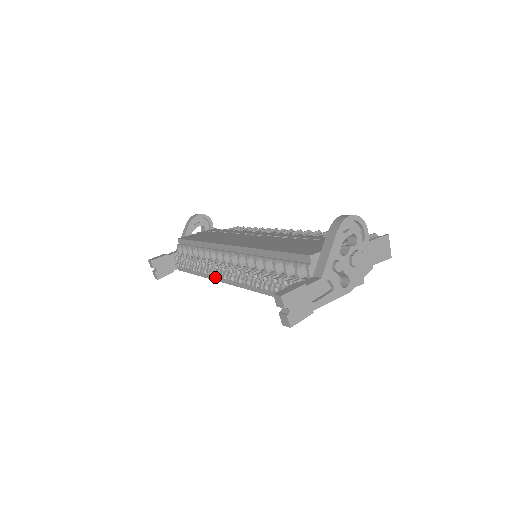
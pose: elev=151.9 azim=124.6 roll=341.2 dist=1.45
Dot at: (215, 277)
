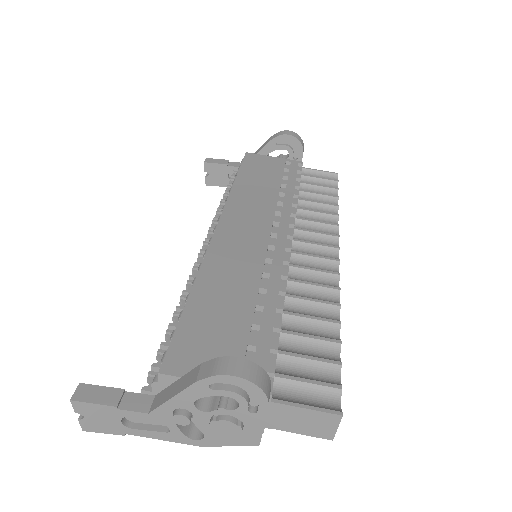
Dot at: occluded
